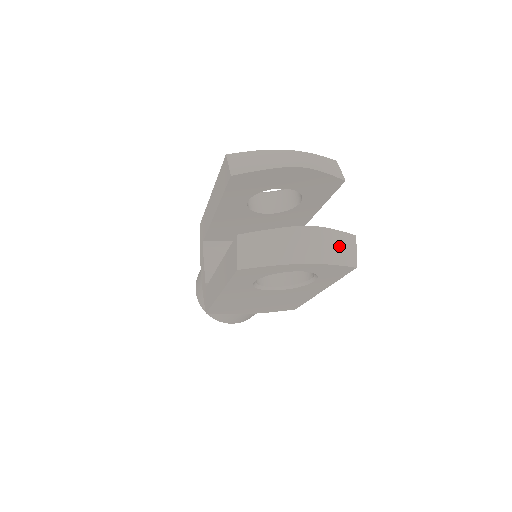
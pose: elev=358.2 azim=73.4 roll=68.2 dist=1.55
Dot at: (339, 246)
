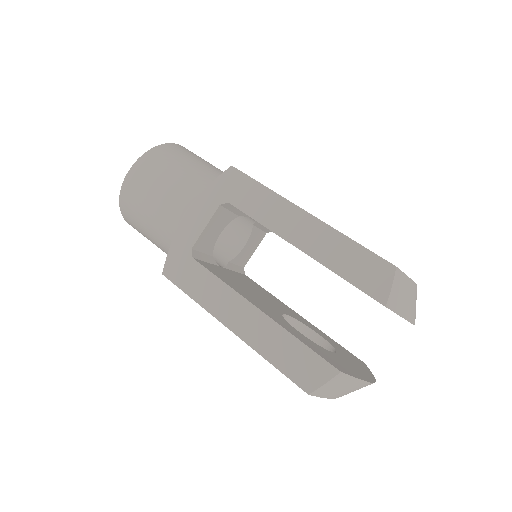
Dot at: occluded
